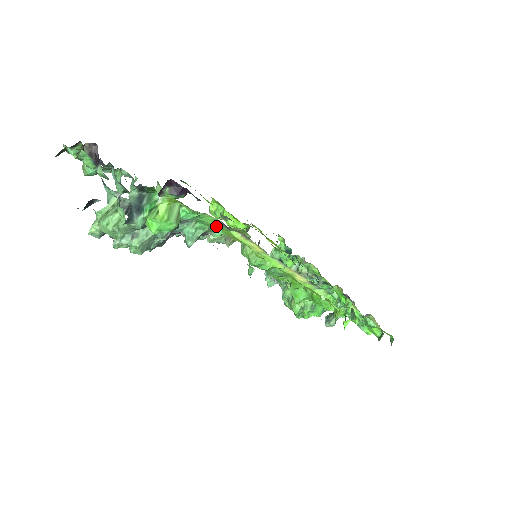
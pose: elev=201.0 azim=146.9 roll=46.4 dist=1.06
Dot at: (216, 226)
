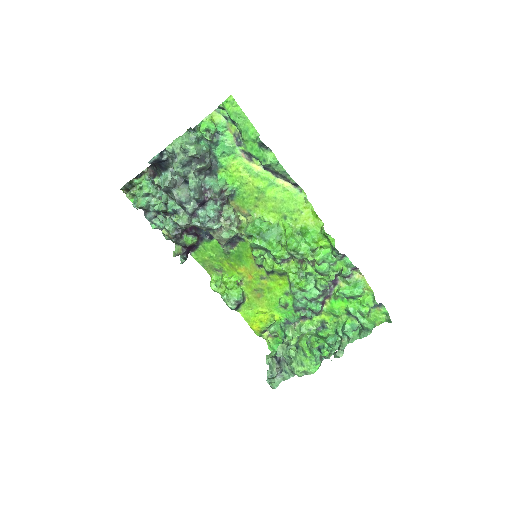
Dot at: (233, 145)
